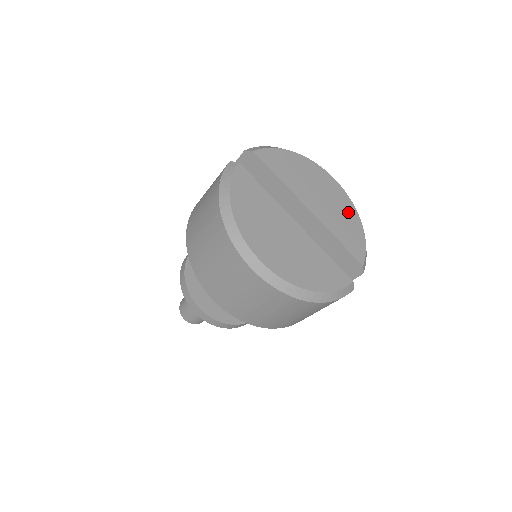
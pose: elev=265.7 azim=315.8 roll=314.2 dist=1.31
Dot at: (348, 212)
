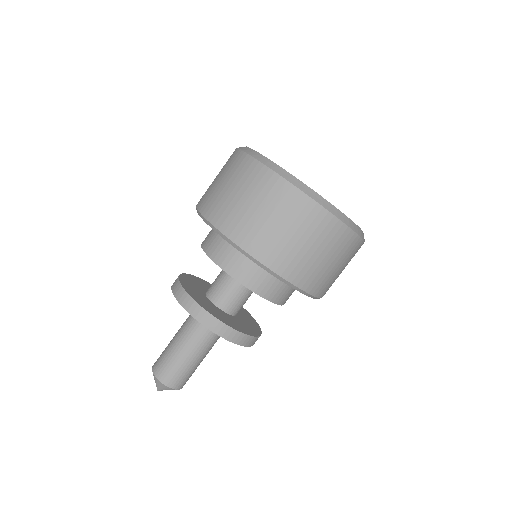
Dot at: occluded
